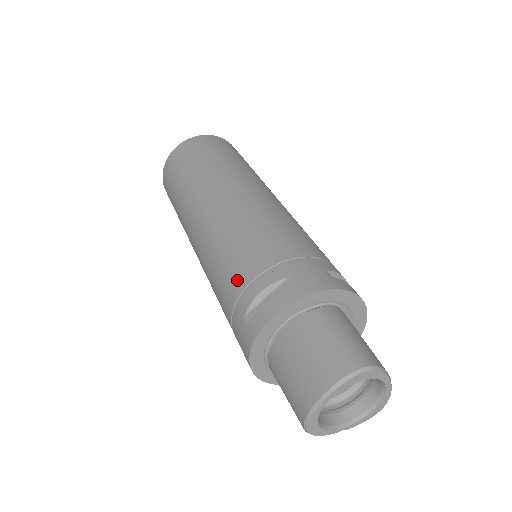
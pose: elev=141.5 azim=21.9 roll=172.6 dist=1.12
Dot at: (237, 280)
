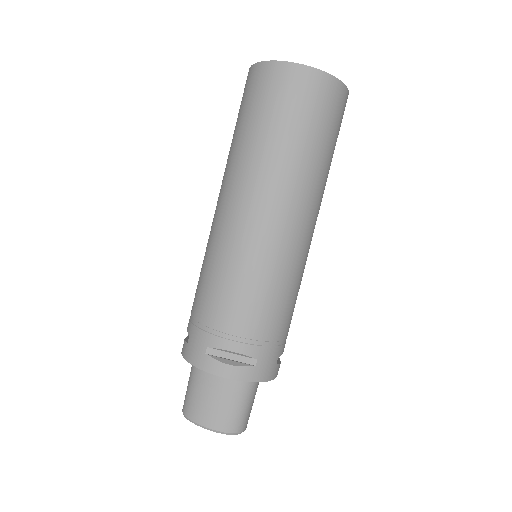
Dot at: (227, 319)
